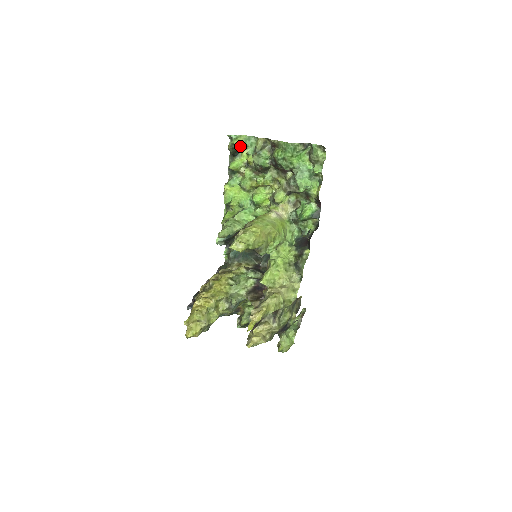
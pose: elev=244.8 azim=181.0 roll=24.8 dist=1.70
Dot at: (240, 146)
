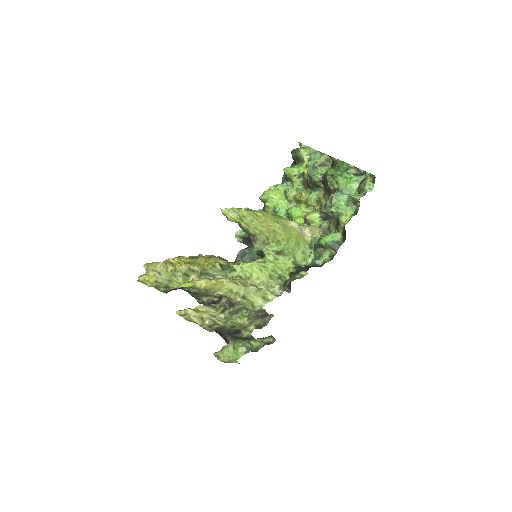
Dot at: (304, 155)
